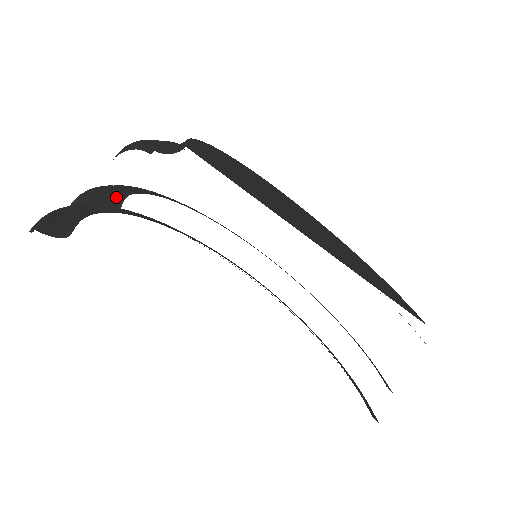
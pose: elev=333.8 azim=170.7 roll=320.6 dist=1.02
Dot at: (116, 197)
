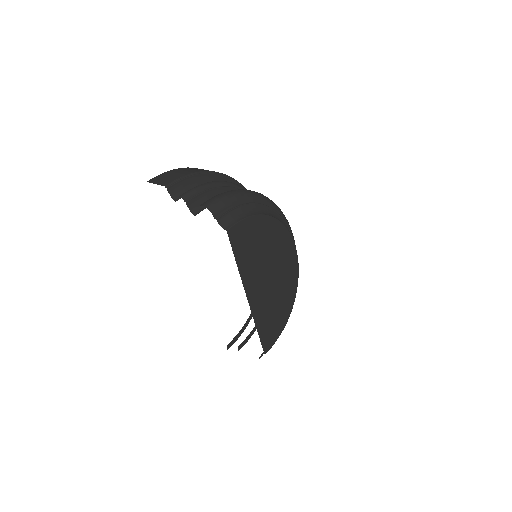
Dot at: occluded
